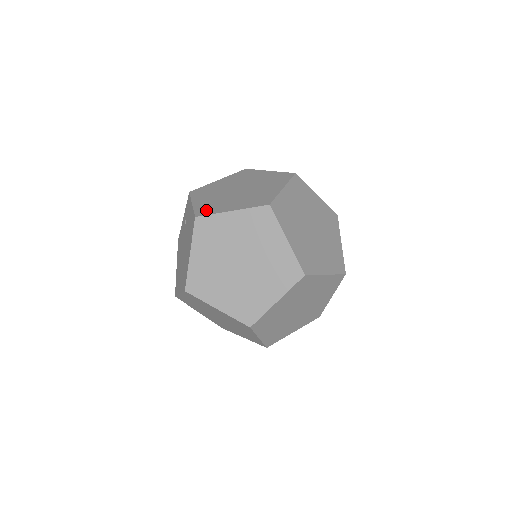
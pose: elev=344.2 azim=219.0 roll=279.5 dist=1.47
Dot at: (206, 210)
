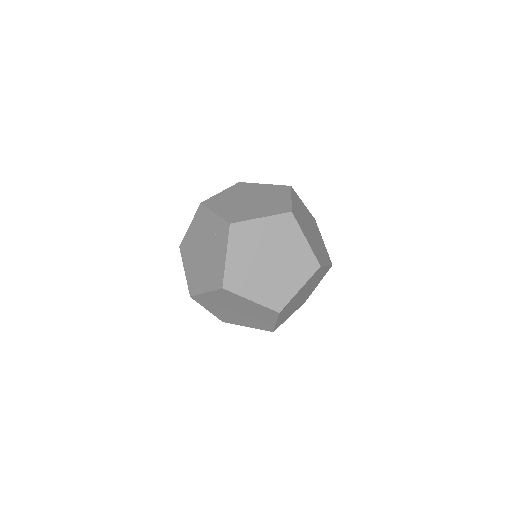
Dot at: (234, 283)
